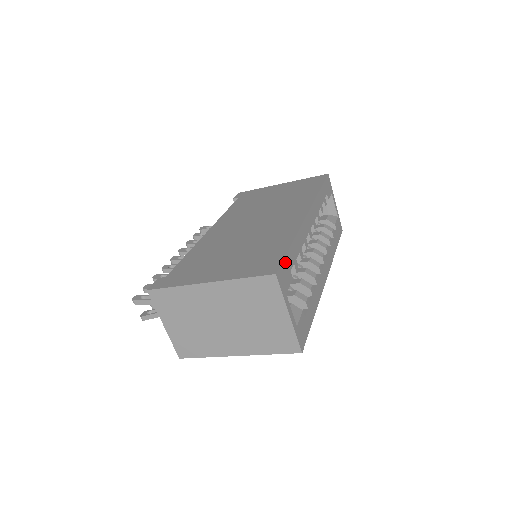
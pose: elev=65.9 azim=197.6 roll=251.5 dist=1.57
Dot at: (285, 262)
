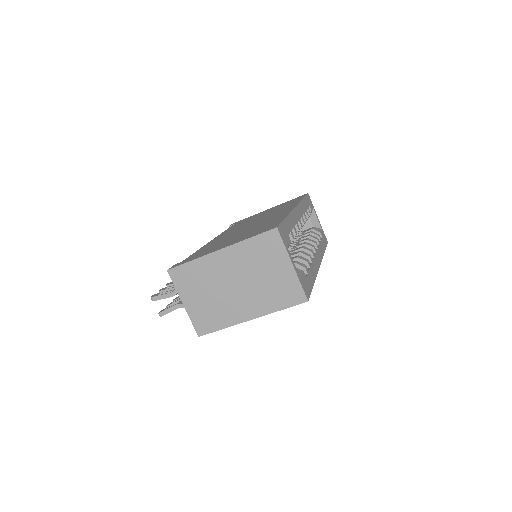
Dot at: (283, 225)
